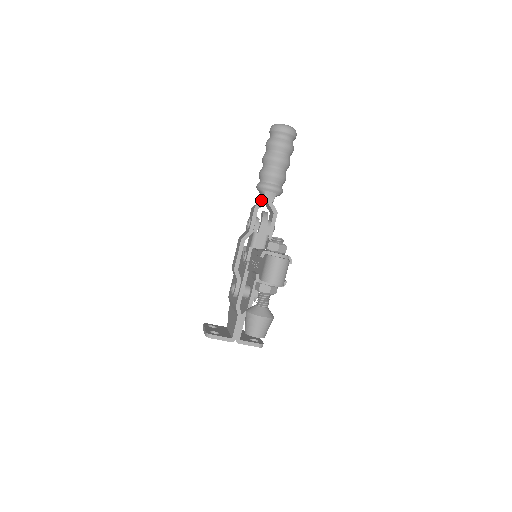
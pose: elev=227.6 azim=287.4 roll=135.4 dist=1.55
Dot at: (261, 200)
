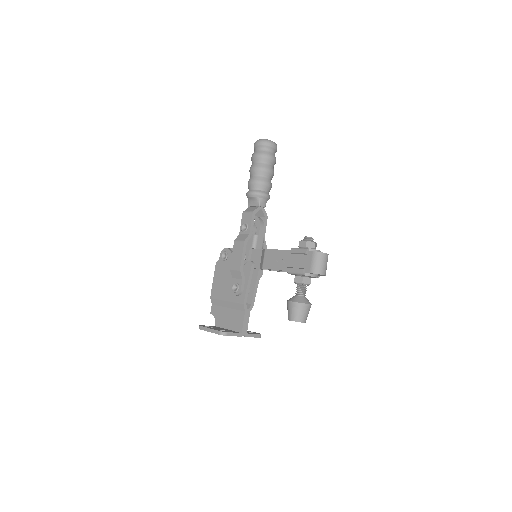
Dot at: (252, 206)
